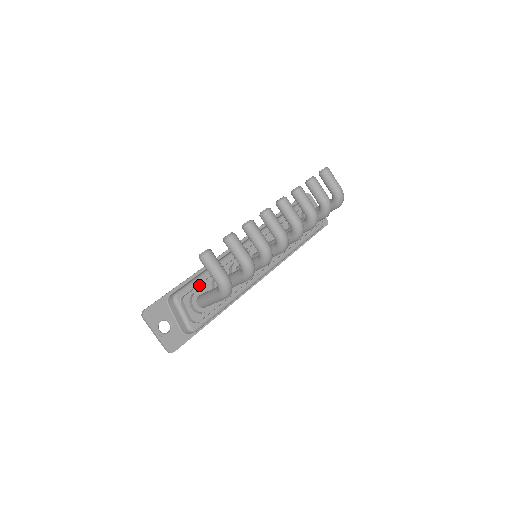
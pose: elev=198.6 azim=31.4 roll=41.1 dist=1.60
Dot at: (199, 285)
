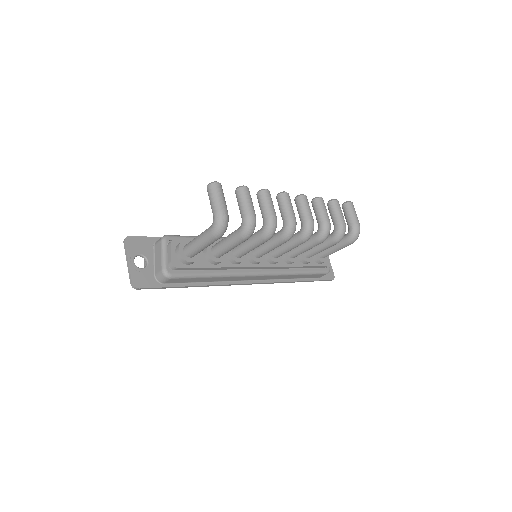
Dot at: occluded
